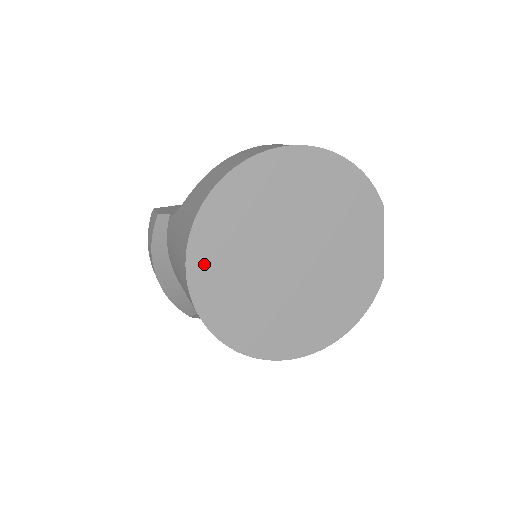
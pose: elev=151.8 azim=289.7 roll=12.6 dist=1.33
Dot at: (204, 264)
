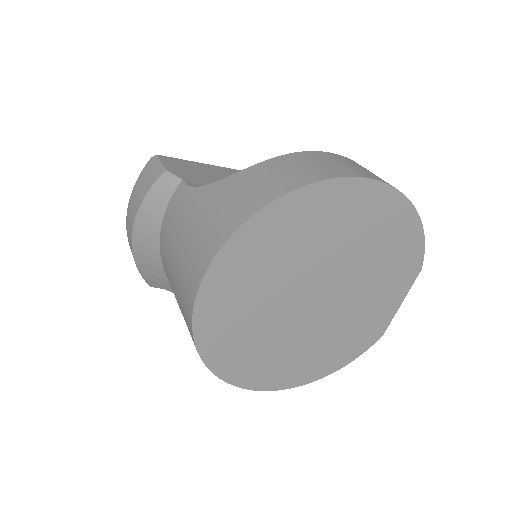
Dot at: (224, 280)
